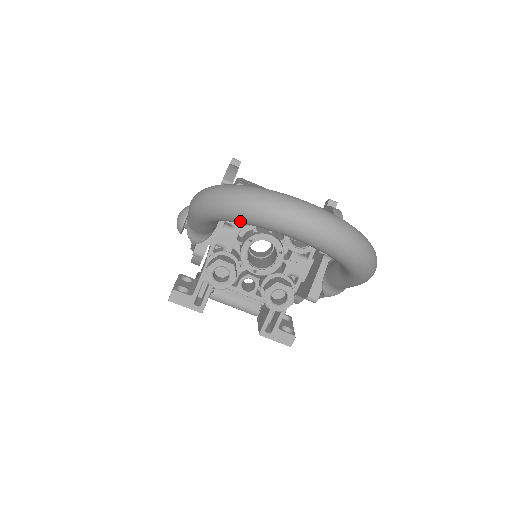
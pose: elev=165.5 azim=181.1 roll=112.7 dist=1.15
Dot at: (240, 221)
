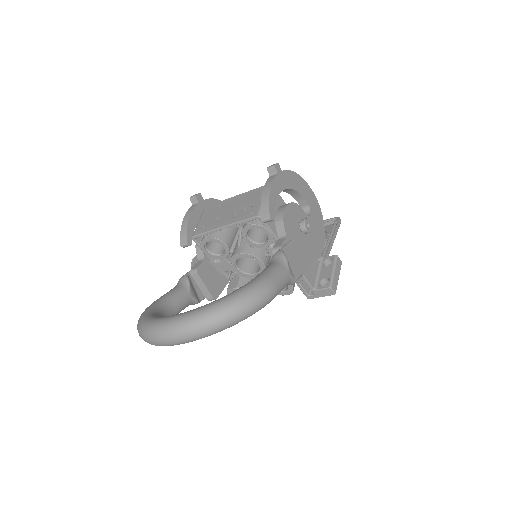
Dot at: occluded
